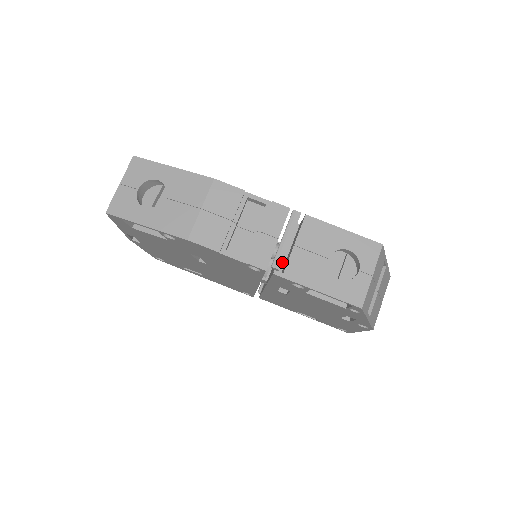
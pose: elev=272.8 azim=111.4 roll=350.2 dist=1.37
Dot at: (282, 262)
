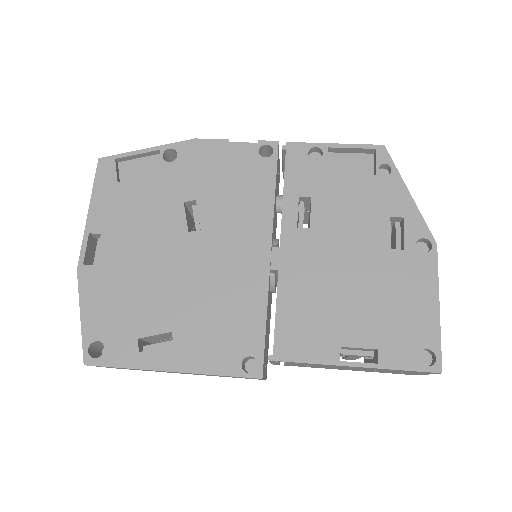
Dot at: occluded
